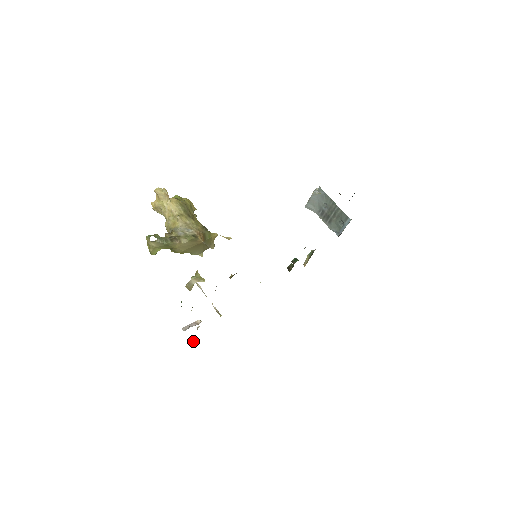
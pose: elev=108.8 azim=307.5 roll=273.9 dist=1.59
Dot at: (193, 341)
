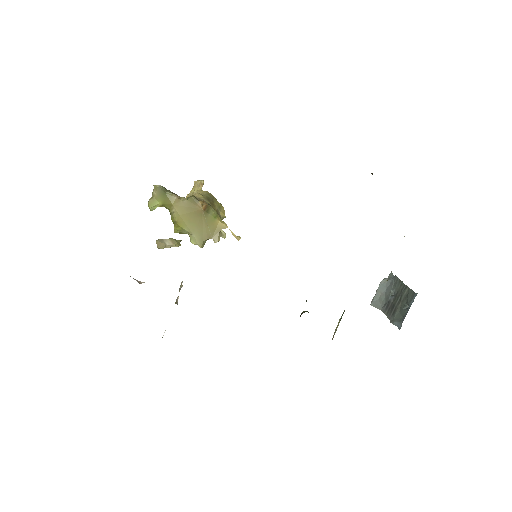
Dot at: occluded
